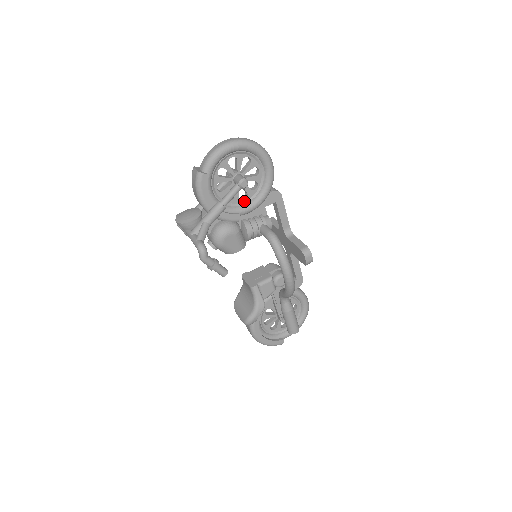
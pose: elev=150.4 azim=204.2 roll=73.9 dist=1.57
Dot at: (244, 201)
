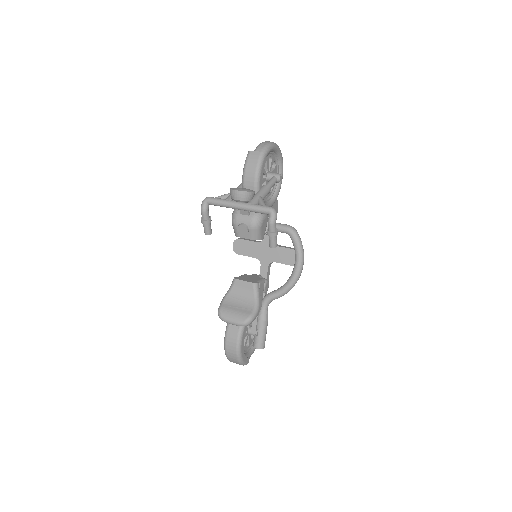
Dot at: (265, 198)
